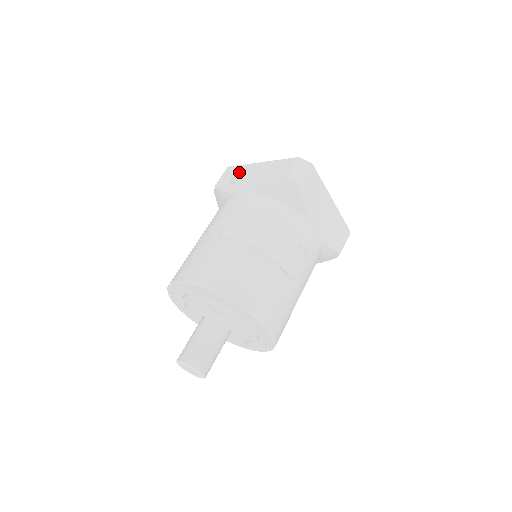
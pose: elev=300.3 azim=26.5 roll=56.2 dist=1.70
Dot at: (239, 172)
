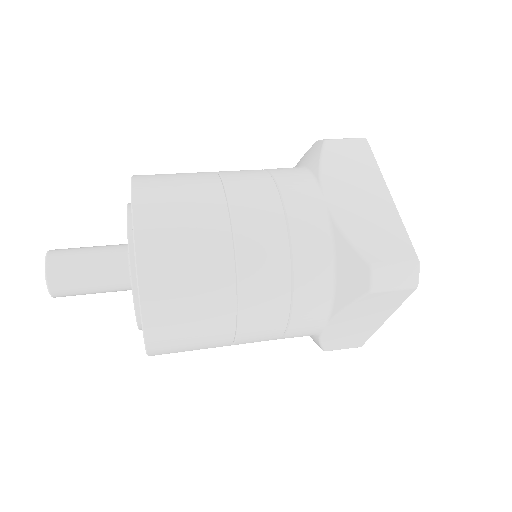
Dot at: occluded
